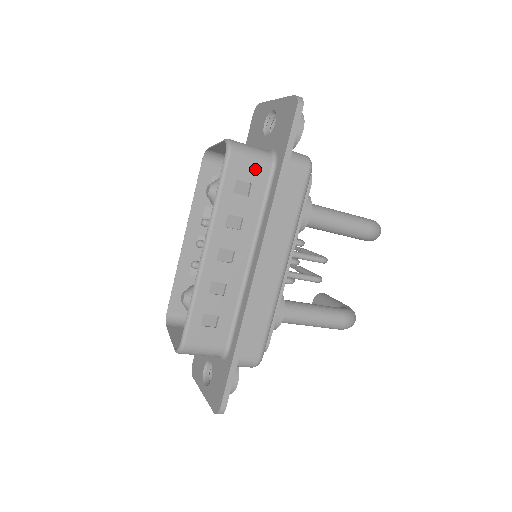
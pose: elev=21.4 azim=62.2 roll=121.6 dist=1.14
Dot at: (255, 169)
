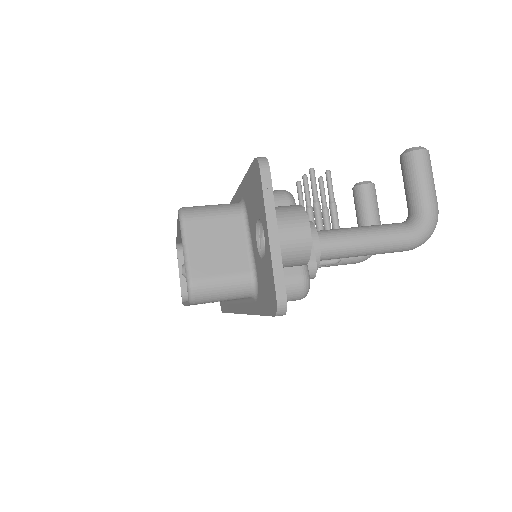
Dot at: occluded
